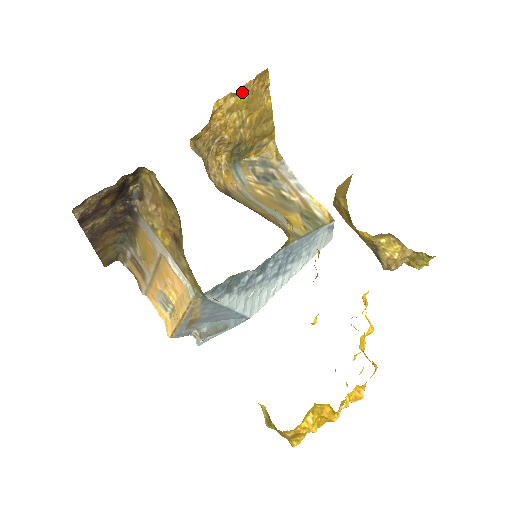
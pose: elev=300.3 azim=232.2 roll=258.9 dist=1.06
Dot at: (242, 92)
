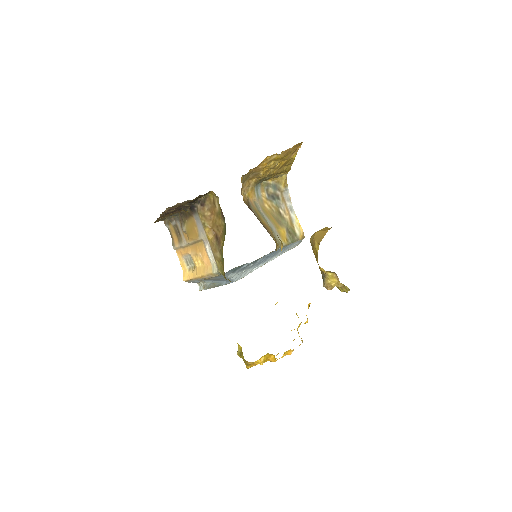
Dot at: (283, 153)
